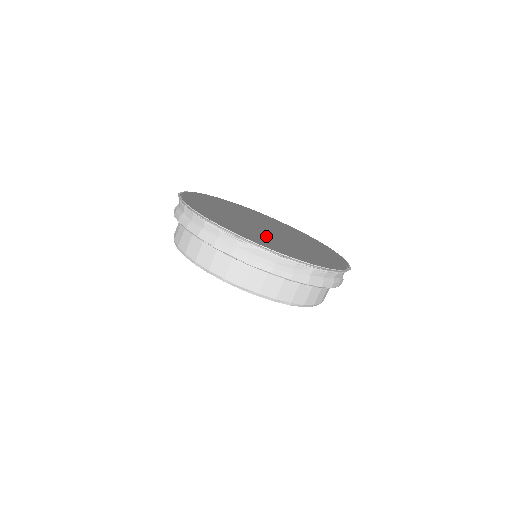
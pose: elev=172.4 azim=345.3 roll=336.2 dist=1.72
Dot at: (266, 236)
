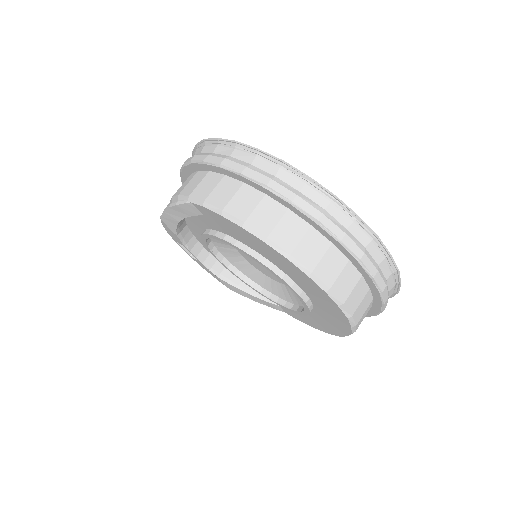
Dot at: occluded
